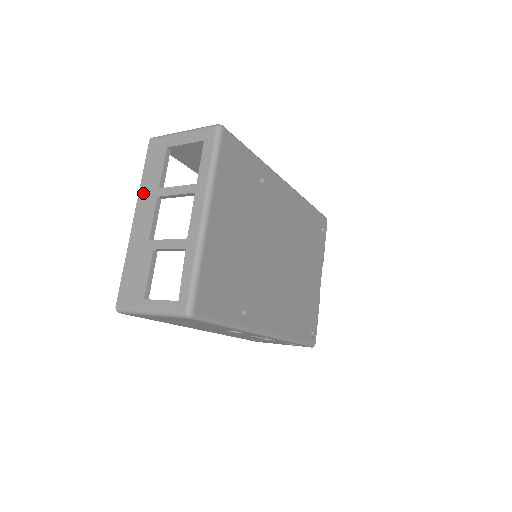
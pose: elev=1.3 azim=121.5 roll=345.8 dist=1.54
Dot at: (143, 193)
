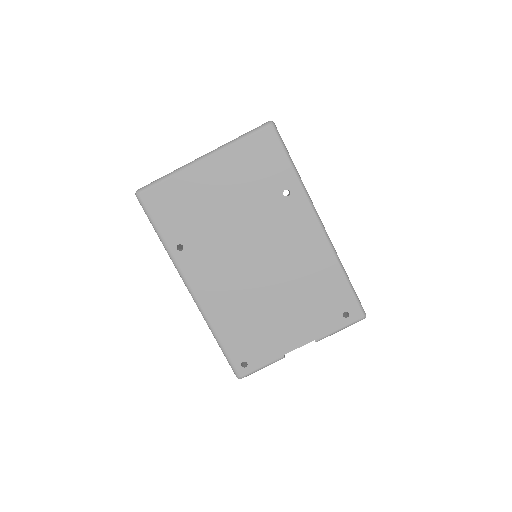
Dot at: occluded
